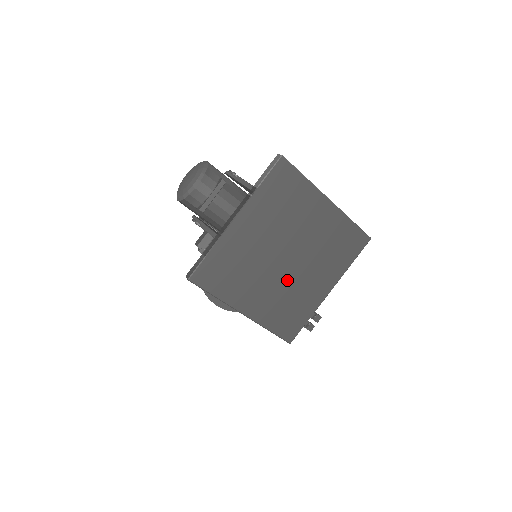
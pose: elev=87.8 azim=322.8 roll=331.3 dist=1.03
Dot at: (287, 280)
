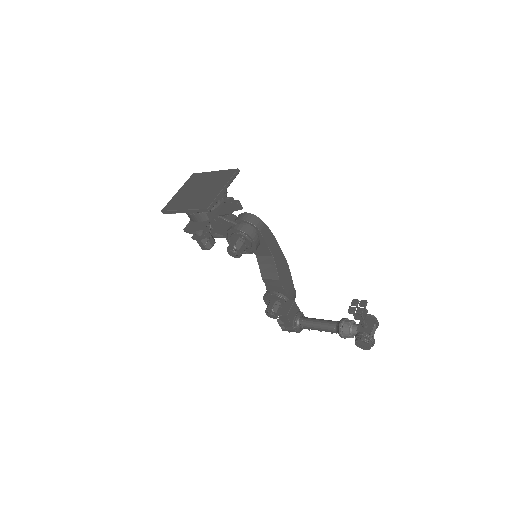
Dot at: (201, 194)
